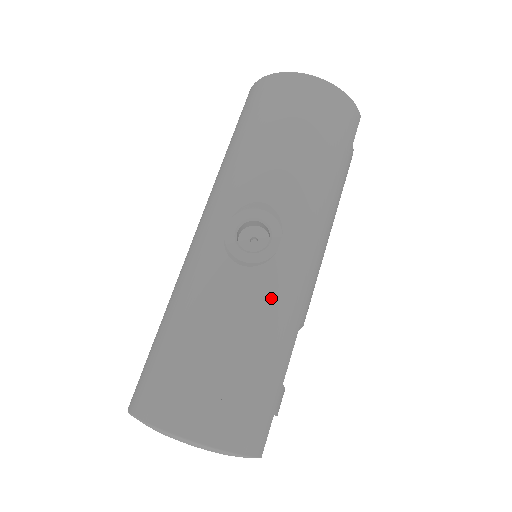
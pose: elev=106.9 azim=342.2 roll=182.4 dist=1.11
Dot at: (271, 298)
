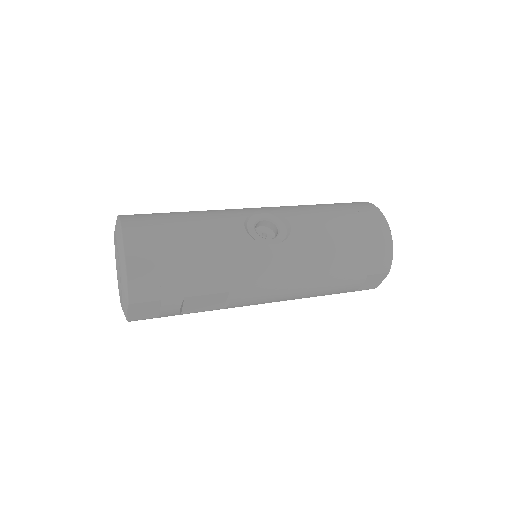
Dot at: (236, 254)
